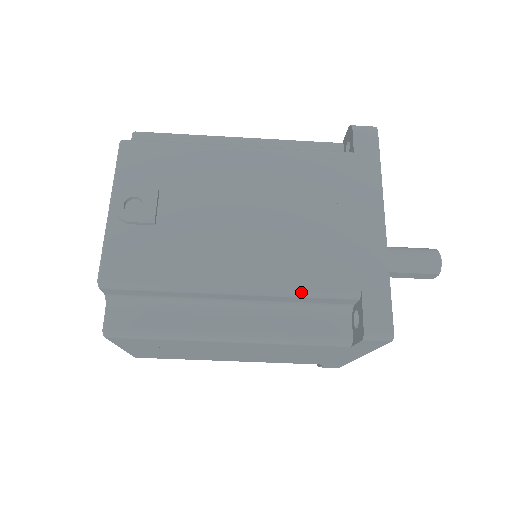
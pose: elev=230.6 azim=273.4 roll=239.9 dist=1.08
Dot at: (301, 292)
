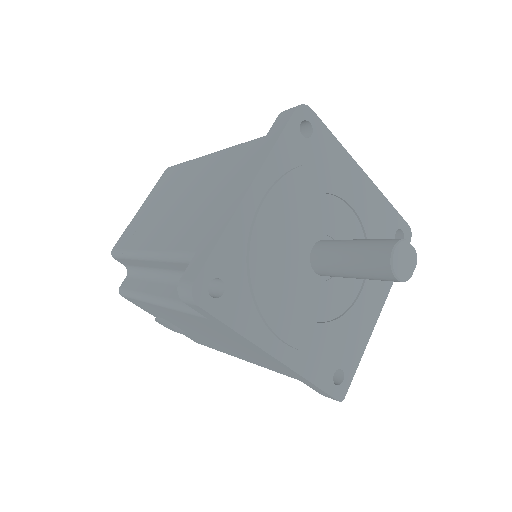
Dot at: occluded
